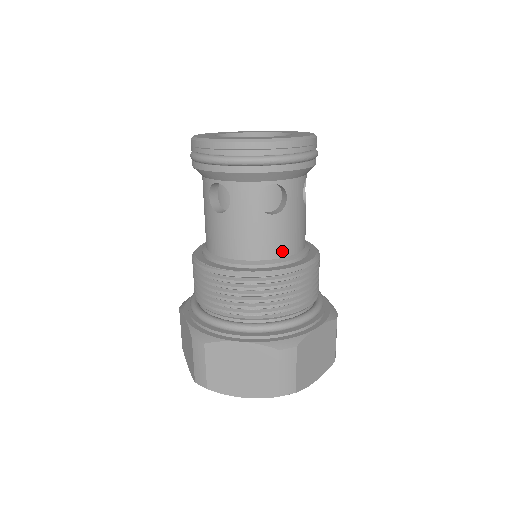
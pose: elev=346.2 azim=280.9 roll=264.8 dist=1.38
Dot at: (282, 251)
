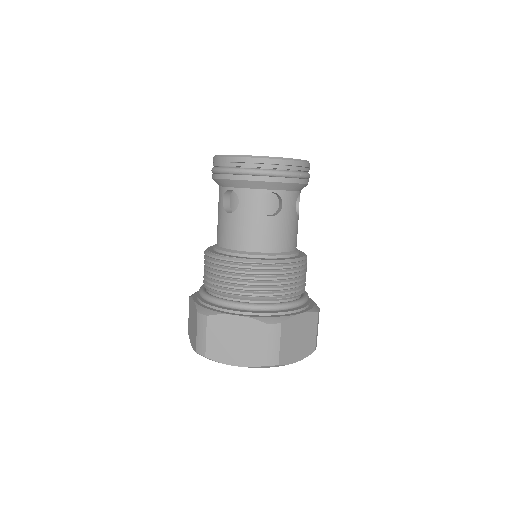
Dot at: (276, 247)
